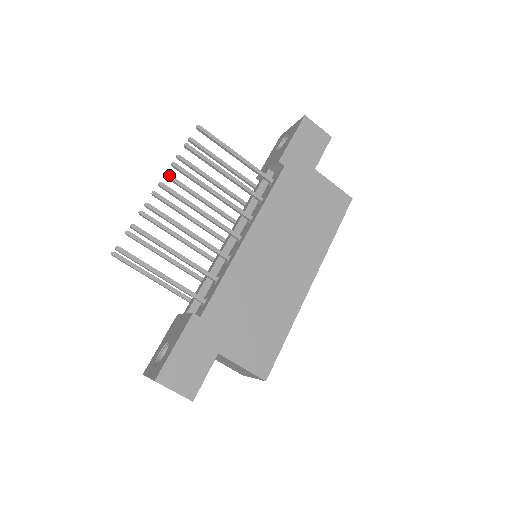
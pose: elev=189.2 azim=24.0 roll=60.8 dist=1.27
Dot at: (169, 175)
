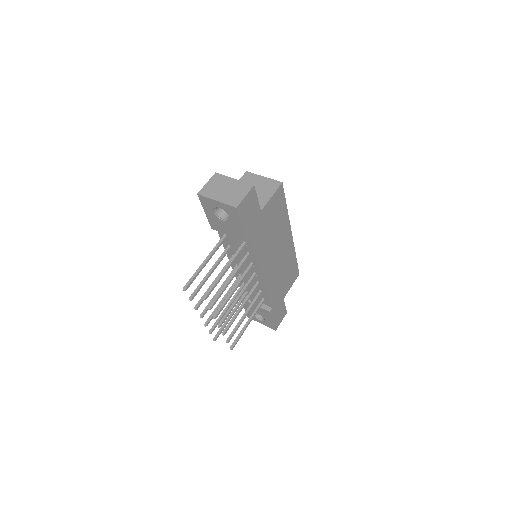
Dot at: (198, 307)
